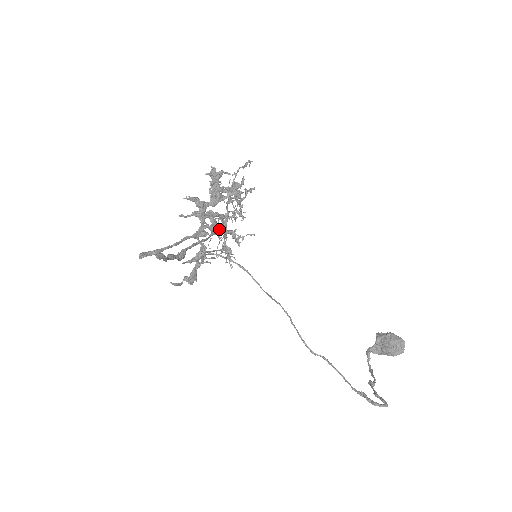
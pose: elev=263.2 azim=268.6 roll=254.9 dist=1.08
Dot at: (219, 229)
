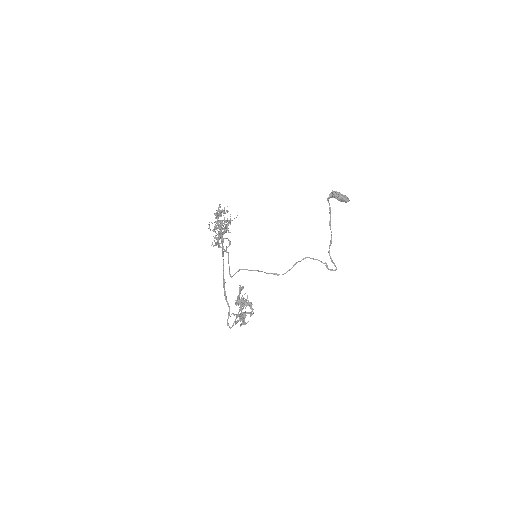
Dot at: occluded
